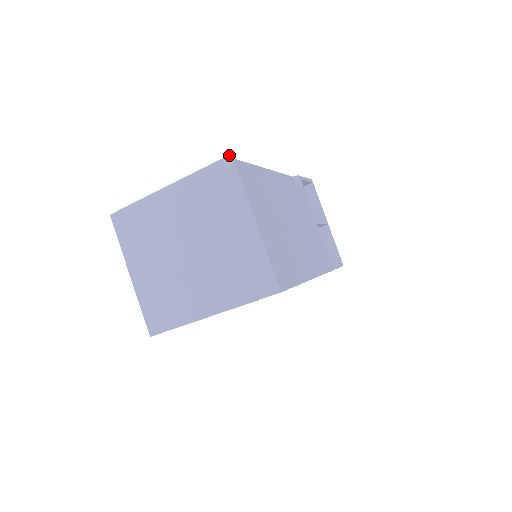
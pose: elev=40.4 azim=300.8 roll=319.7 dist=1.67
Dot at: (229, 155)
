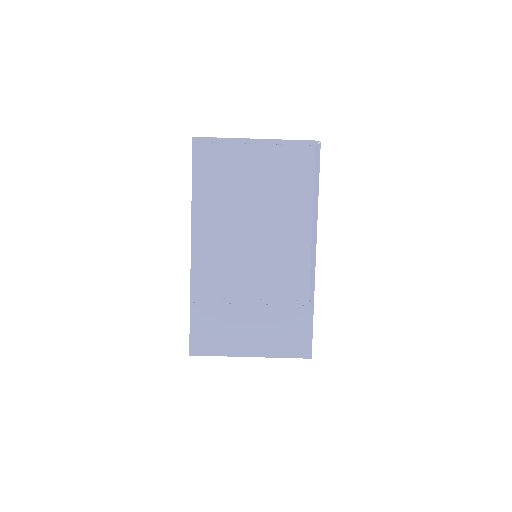
Dot at: occluded
